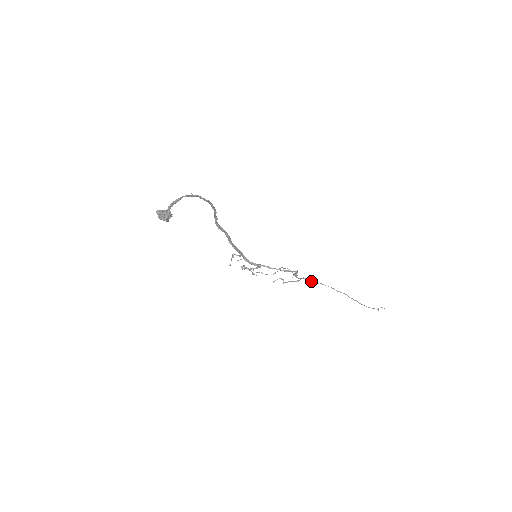
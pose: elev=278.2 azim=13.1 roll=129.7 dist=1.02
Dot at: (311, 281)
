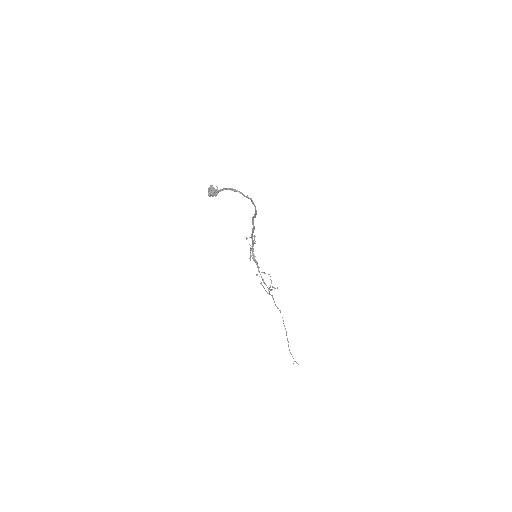
Dot at: occluded
